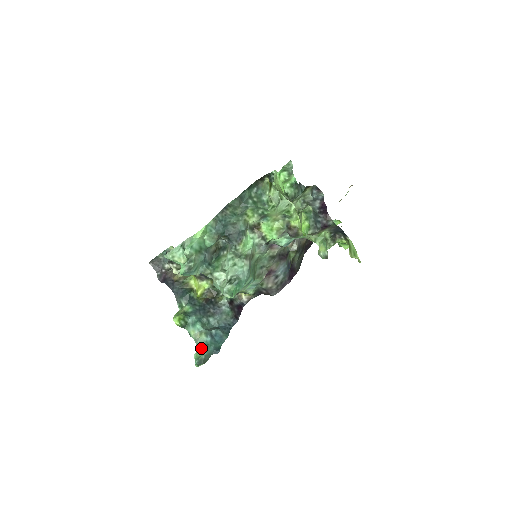
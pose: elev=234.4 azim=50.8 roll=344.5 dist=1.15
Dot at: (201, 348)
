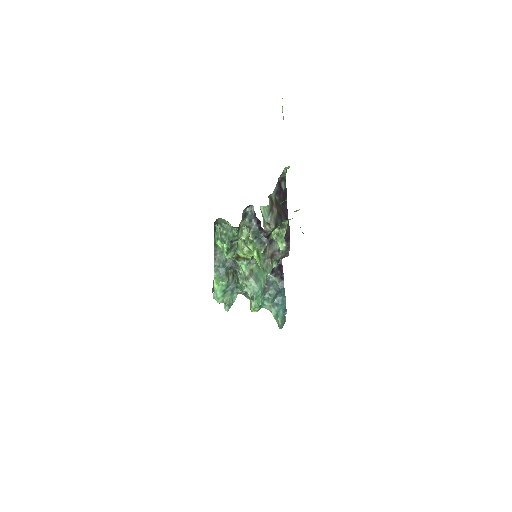
Dot at: (276, 318)
